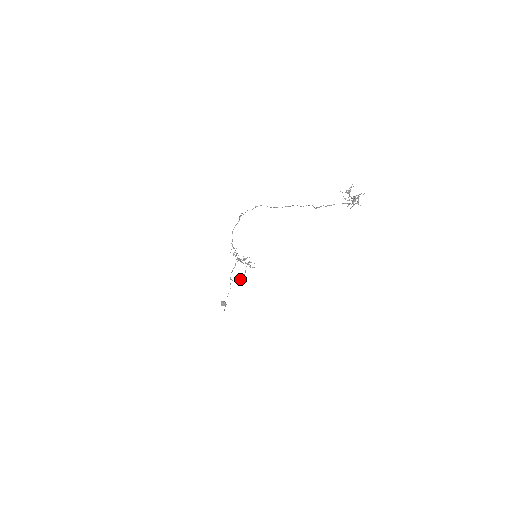
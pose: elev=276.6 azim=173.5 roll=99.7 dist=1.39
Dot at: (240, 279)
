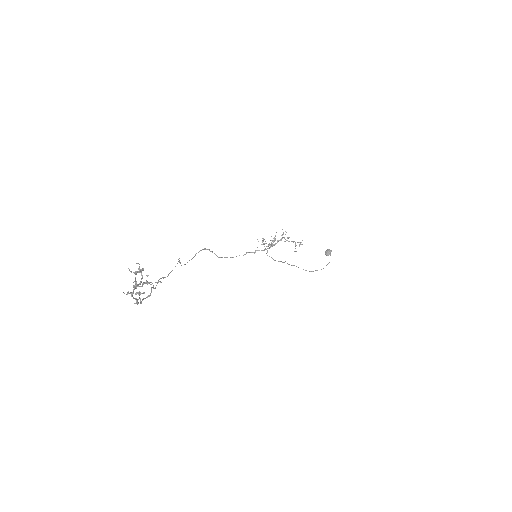
Dot at: (294, 251)
